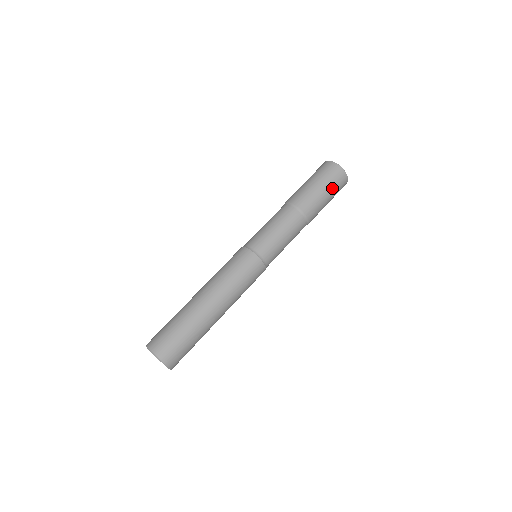
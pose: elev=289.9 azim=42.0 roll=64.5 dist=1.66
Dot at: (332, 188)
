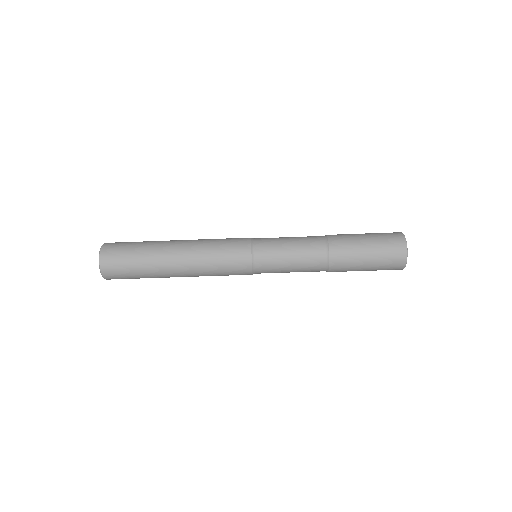
Dot at: (375, 270)
